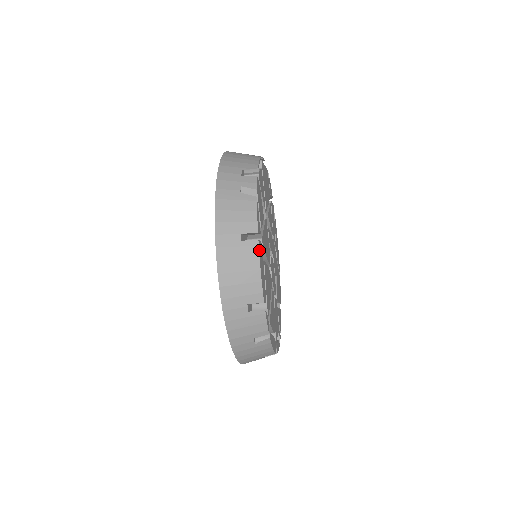
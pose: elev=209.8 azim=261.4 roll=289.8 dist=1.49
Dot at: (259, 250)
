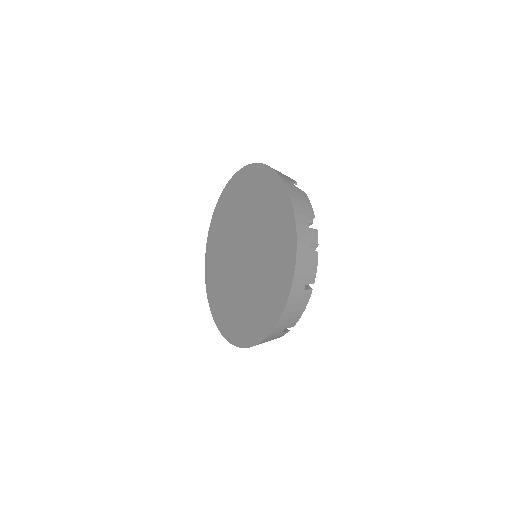
Dot at: (309, 295)
